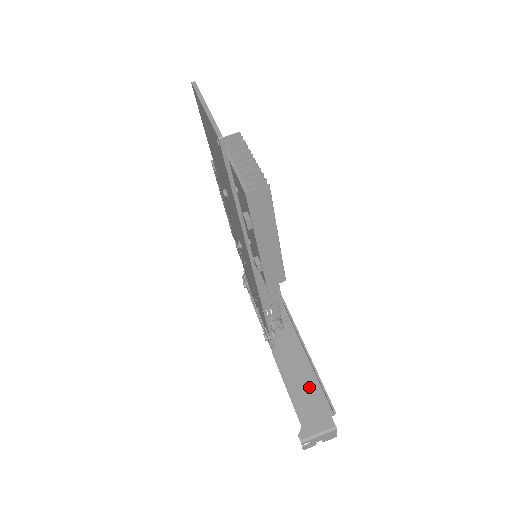
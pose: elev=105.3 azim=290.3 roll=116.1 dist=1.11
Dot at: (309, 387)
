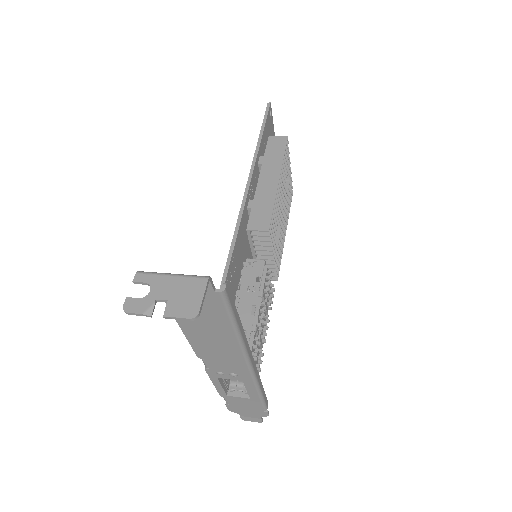
Dot at: (214, 320)
